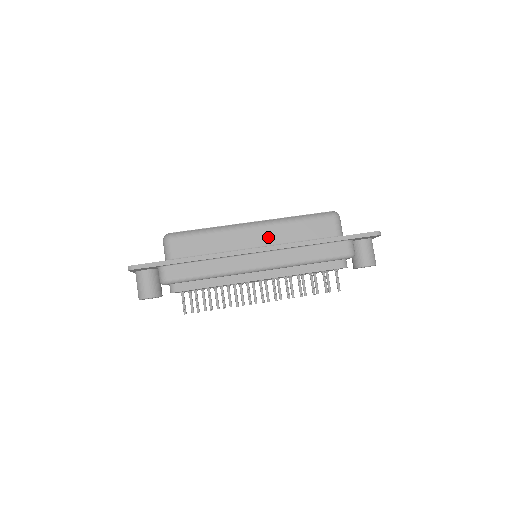
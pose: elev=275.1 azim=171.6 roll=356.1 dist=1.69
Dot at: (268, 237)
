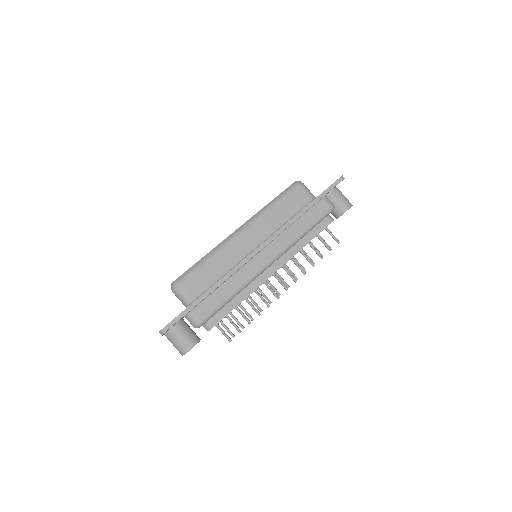
Dot at: (259, 233)
